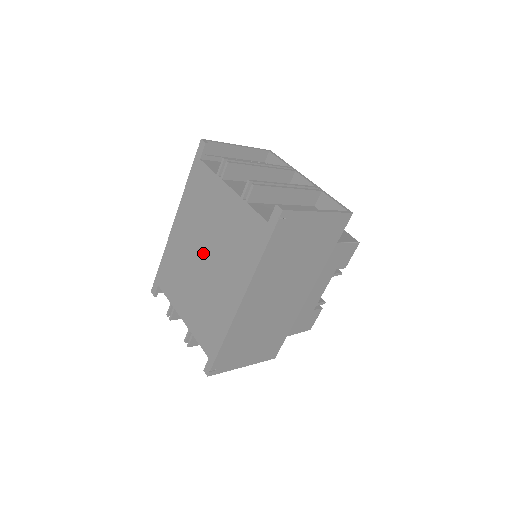
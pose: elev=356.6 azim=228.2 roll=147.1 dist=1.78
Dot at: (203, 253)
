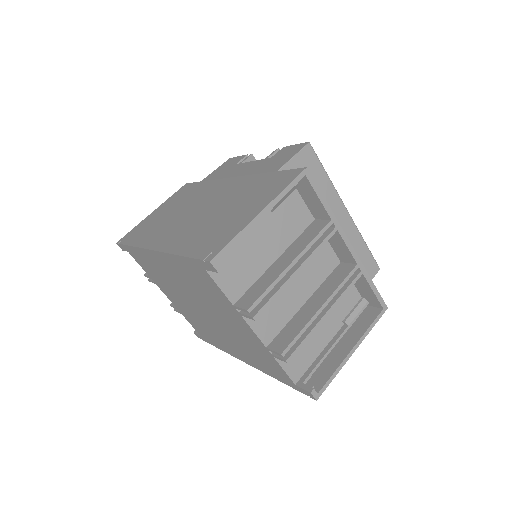
Dot at: (201, 308)
